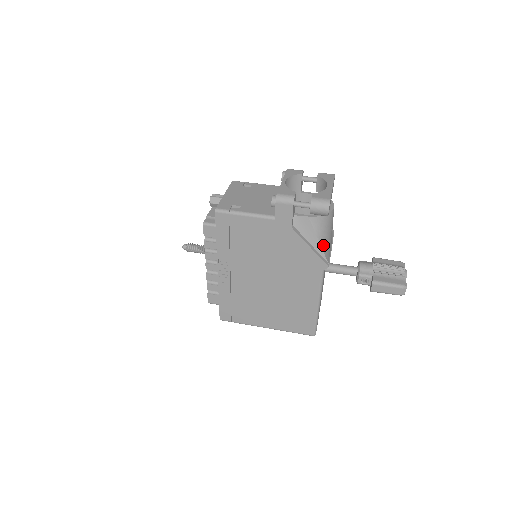
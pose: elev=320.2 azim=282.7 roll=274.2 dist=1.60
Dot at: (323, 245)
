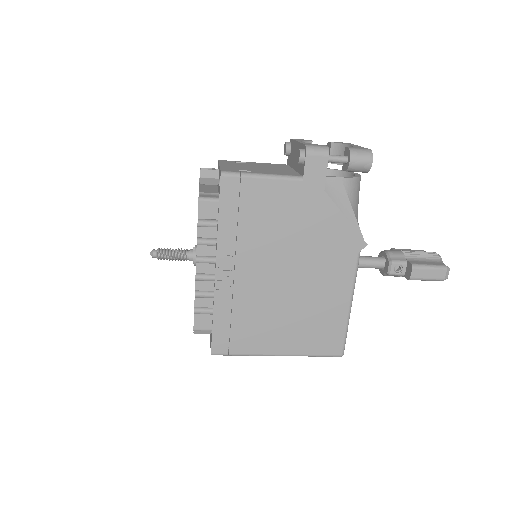
Dot at: (356, 218)
